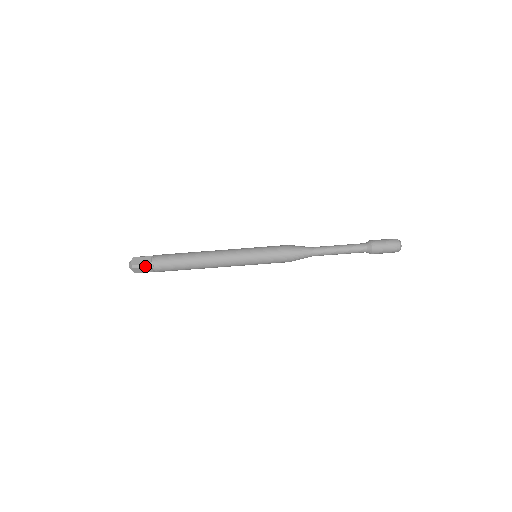
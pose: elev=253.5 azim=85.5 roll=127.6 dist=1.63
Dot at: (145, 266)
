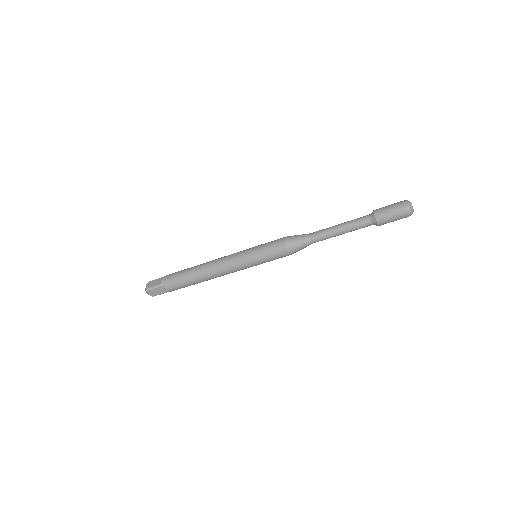
Dot at: (156, 287)
